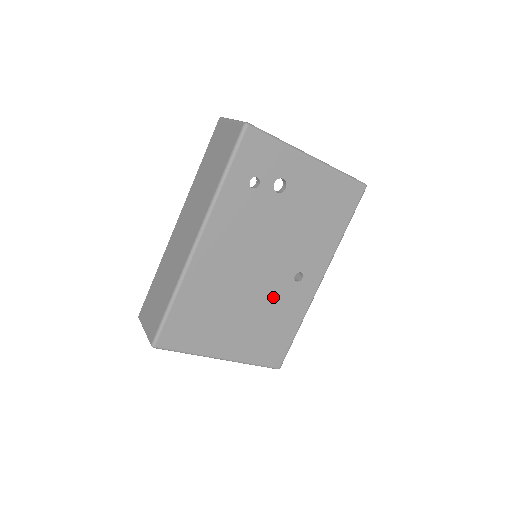
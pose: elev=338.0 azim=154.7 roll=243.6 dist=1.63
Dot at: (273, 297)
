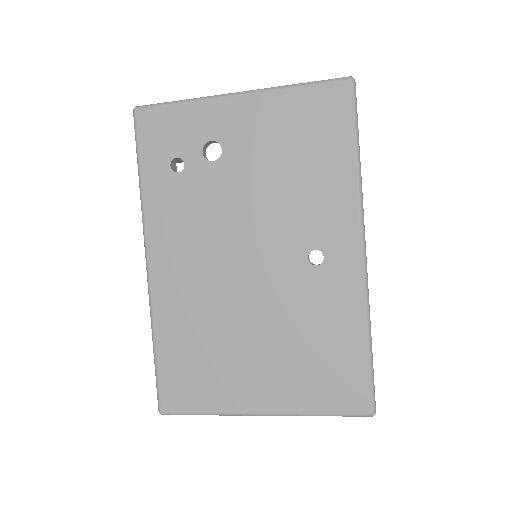
Dot at: (291, 301)
